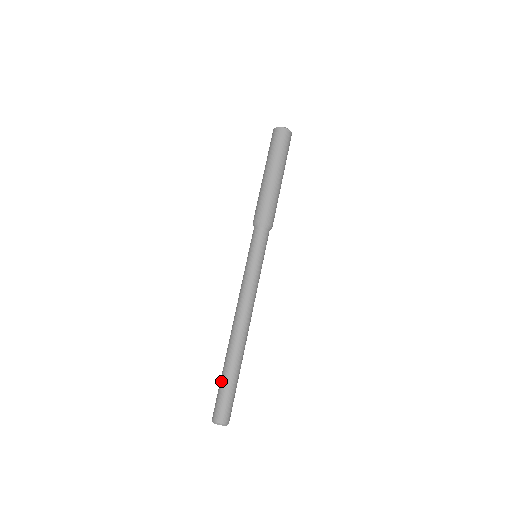
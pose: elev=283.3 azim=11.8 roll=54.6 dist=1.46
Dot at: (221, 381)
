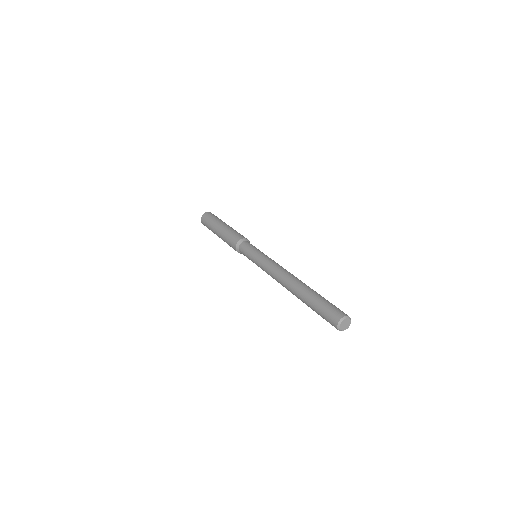
Dot at: (313, 310)
